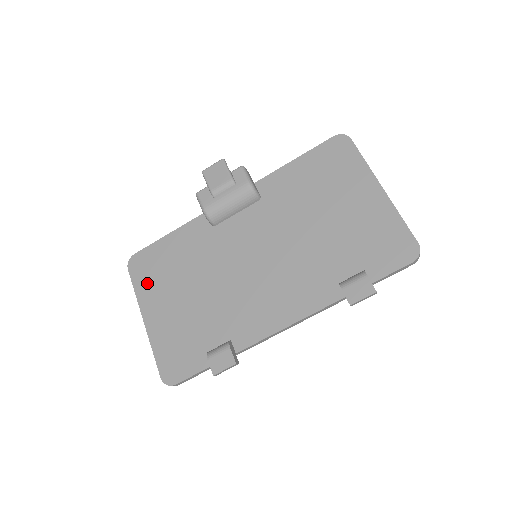
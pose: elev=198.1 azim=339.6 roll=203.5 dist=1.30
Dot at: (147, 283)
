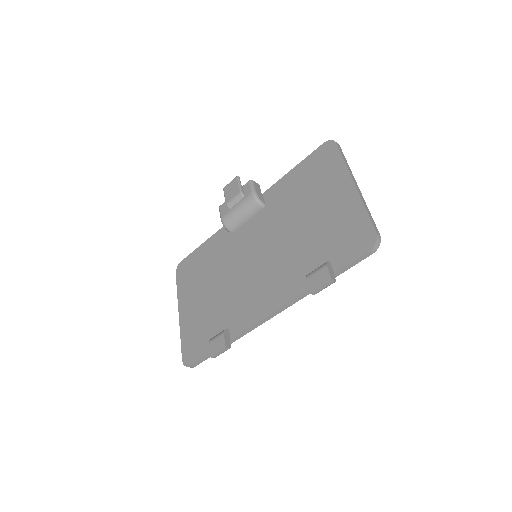
Dot at: (185, 284)
